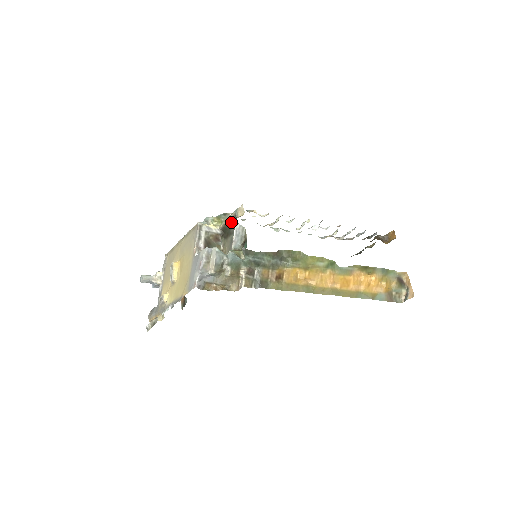
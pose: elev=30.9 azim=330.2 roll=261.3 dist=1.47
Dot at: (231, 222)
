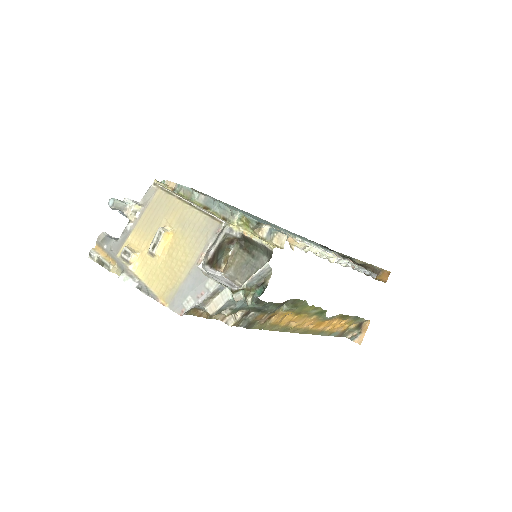
Dot at: (261, 246)
